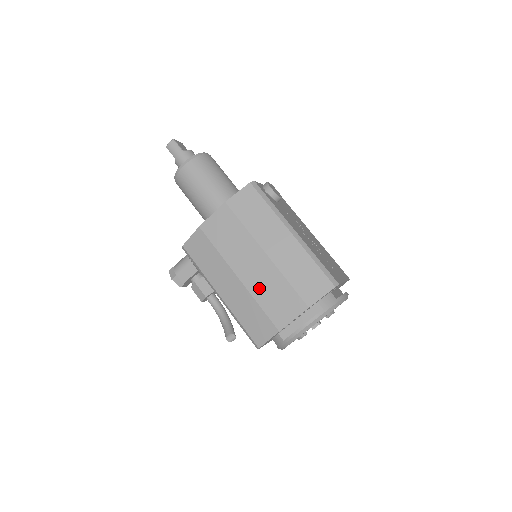
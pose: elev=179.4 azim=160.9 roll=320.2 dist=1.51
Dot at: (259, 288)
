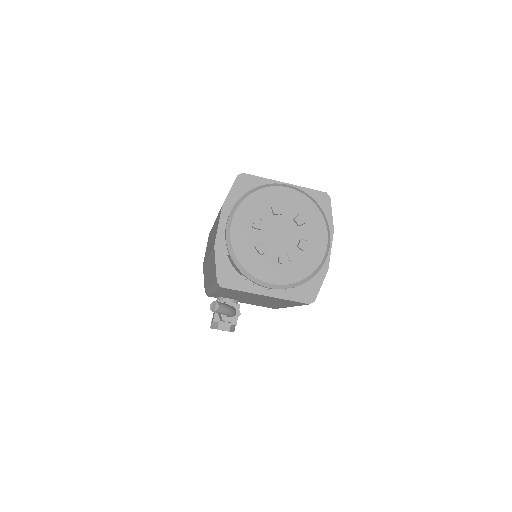
Dot at: occluded
